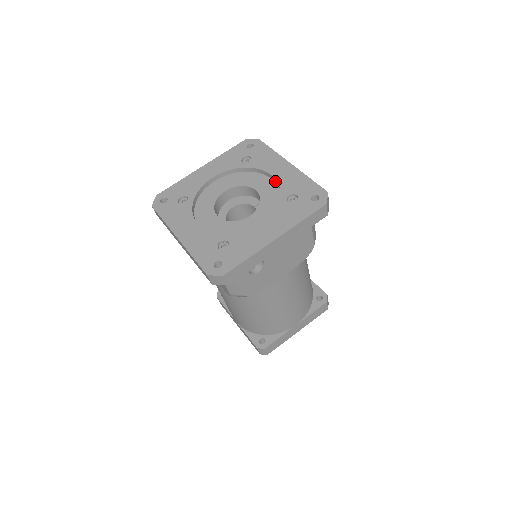
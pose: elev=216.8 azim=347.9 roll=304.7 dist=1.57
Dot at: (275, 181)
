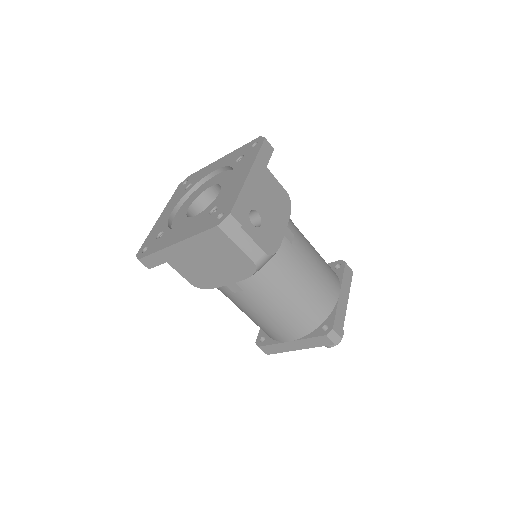
Dot at: (220, 172)
